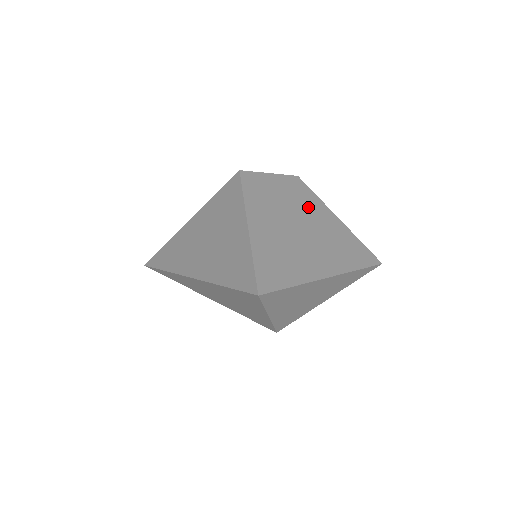
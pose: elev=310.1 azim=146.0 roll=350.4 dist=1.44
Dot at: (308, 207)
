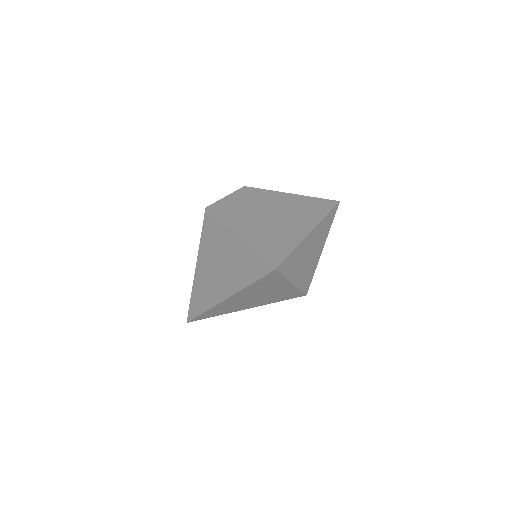
Dot at: (265, 200)
